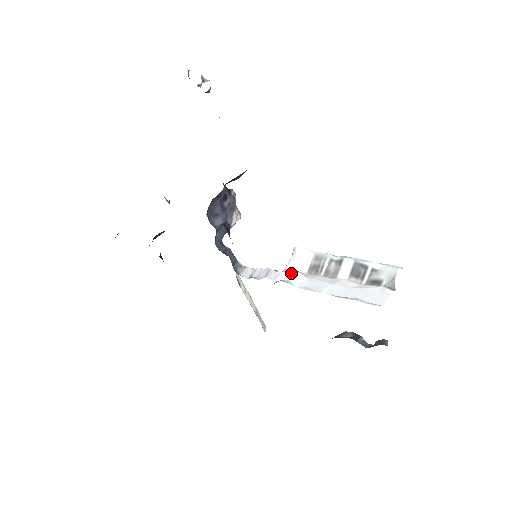
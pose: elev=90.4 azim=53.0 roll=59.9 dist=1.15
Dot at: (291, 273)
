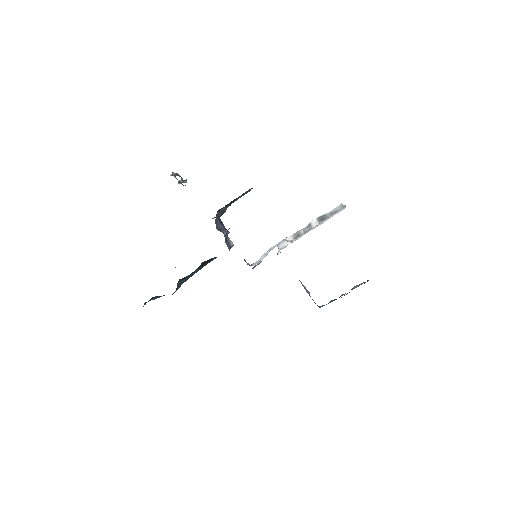
Dot at: (285, 240)
